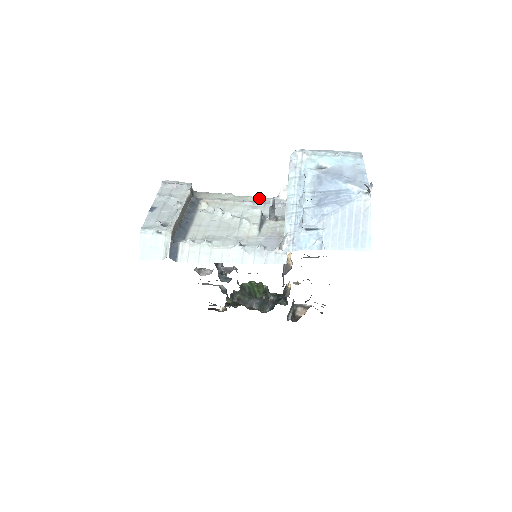
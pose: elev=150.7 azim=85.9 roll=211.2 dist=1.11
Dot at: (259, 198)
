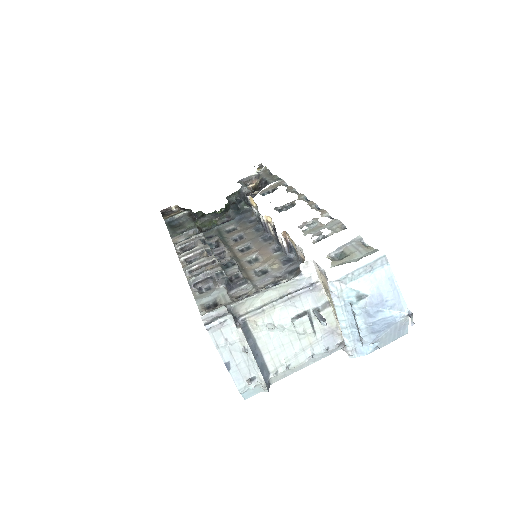
Dot at: (287, 285)
